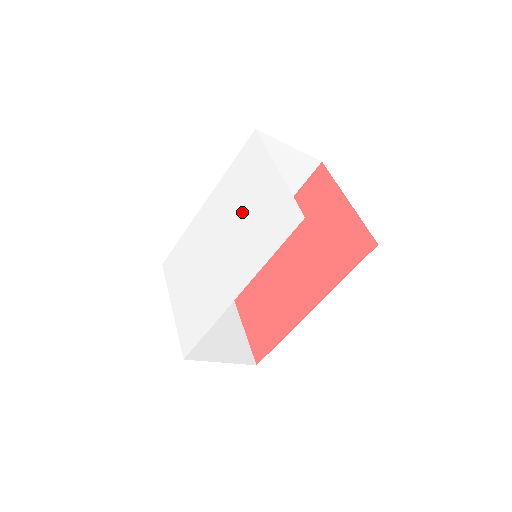
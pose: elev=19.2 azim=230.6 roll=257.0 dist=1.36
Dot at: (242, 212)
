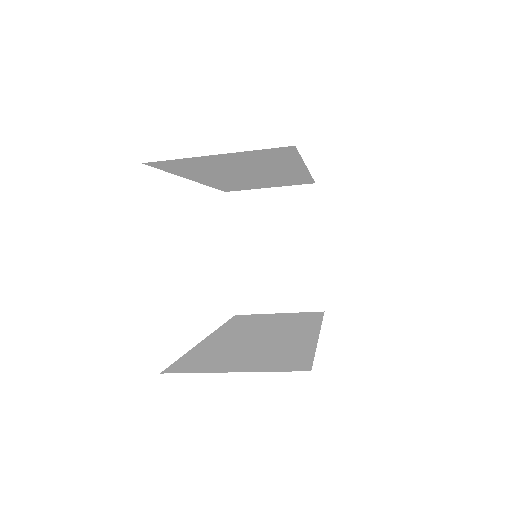
Dot at: occluded
